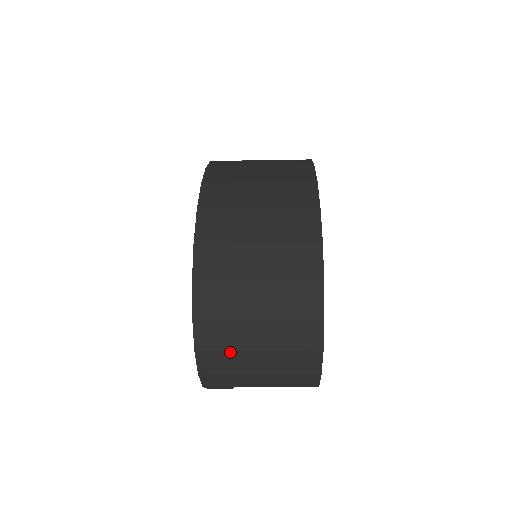
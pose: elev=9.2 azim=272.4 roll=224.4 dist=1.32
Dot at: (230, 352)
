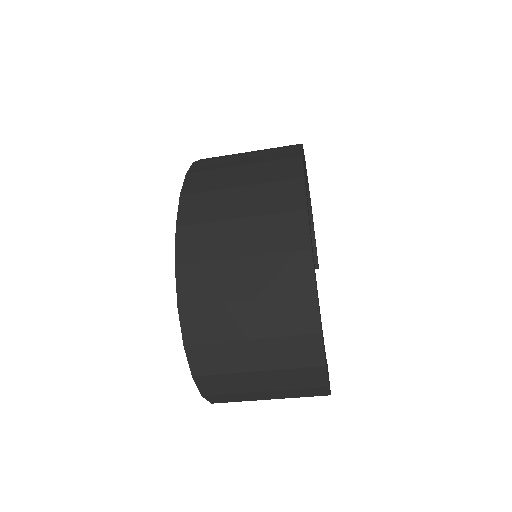
Dot at: (228, 374)
